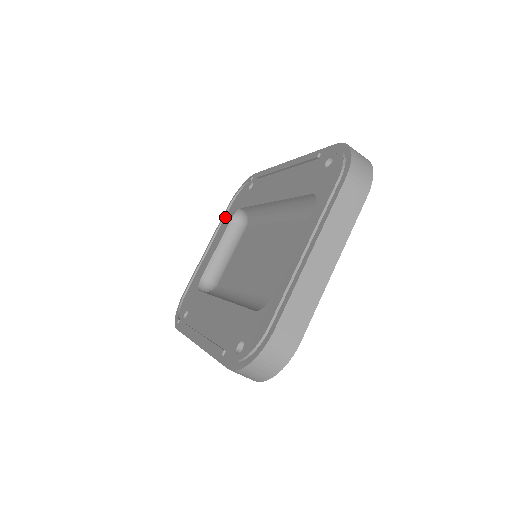
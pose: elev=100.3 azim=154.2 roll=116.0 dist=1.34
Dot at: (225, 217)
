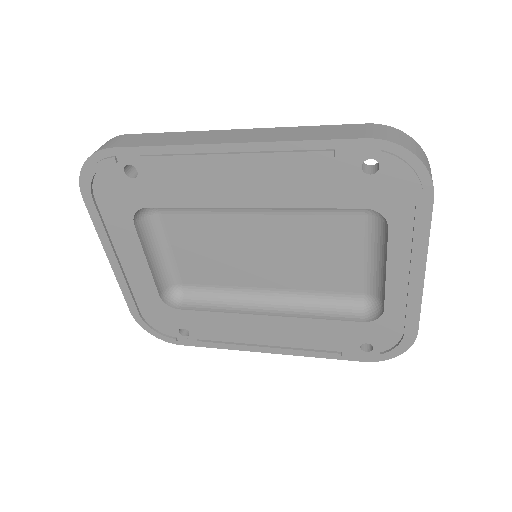
Dot at: (104, 219)
